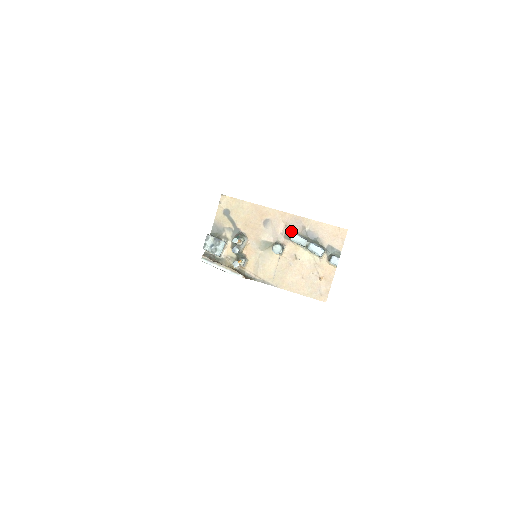
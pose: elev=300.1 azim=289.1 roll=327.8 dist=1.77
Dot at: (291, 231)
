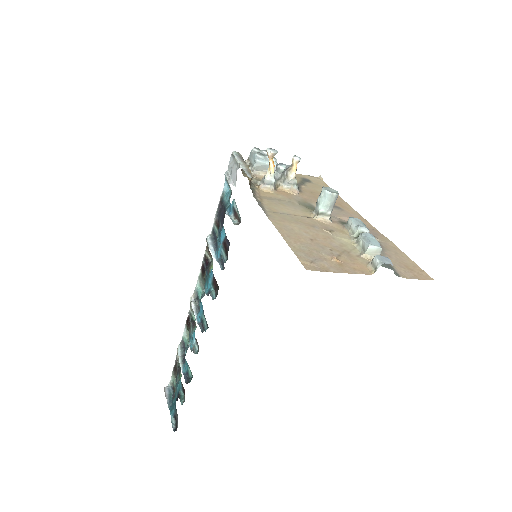
Dot at: occluded
